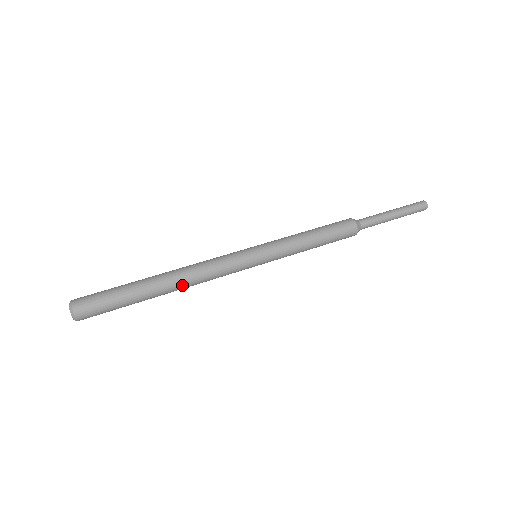
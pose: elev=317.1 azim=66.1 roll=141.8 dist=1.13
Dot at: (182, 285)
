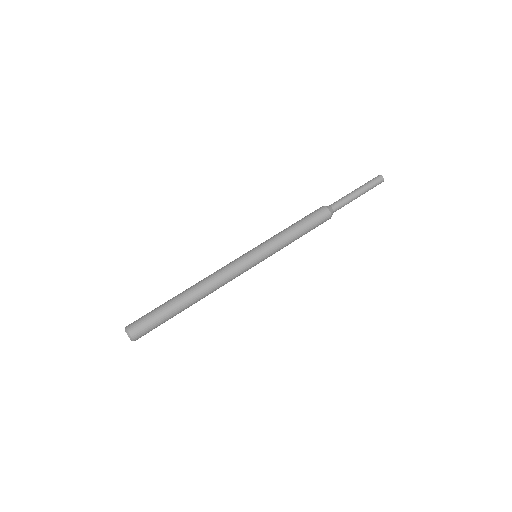
Dot at: occluded
